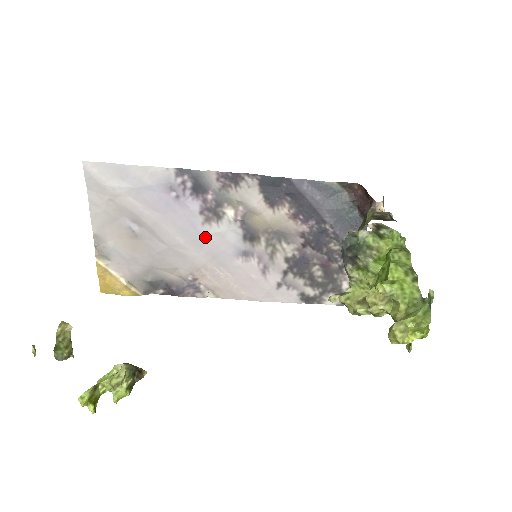
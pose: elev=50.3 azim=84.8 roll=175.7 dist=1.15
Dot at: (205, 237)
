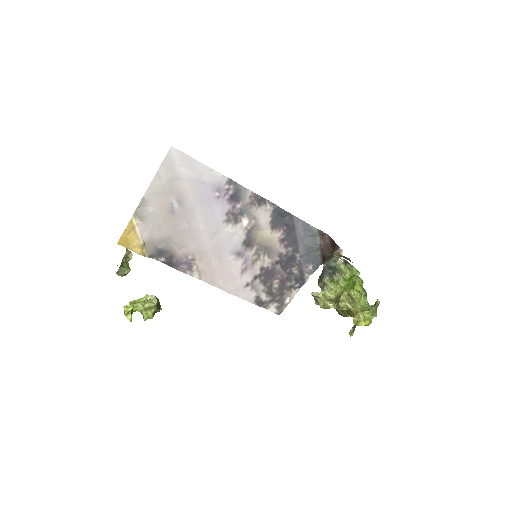
Dot at: (219, 232)
